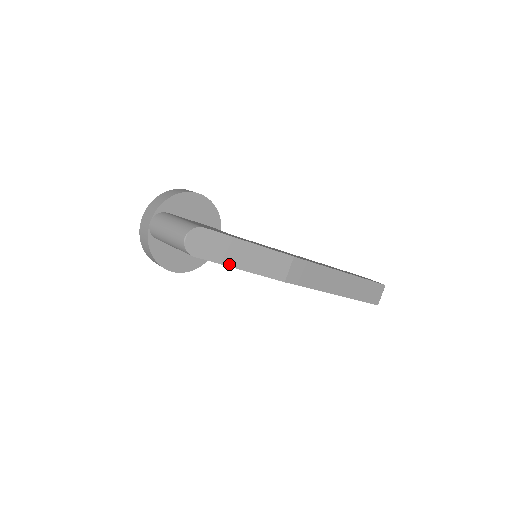
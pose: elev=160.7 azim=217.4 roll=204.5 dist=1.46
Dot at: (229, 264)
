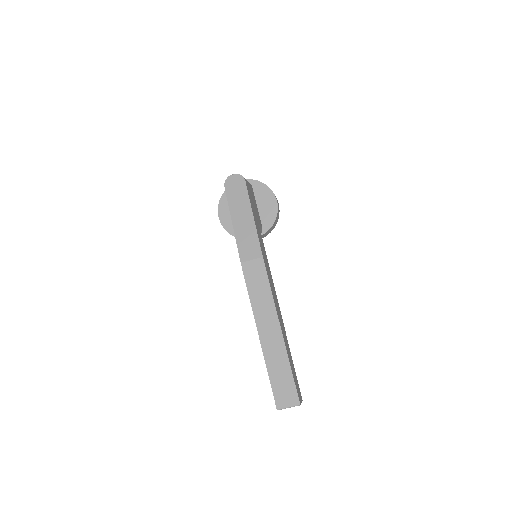
Dot at: (232, 212)
